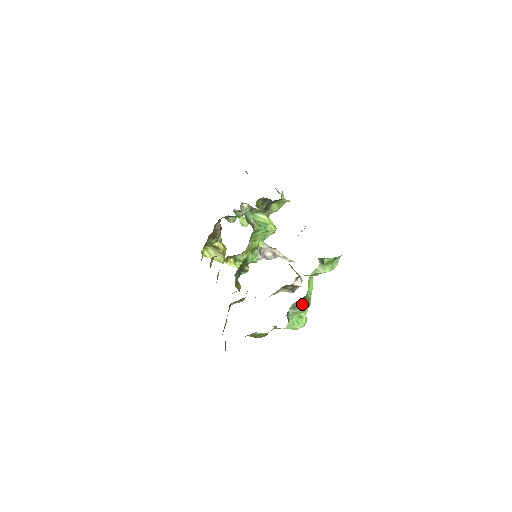
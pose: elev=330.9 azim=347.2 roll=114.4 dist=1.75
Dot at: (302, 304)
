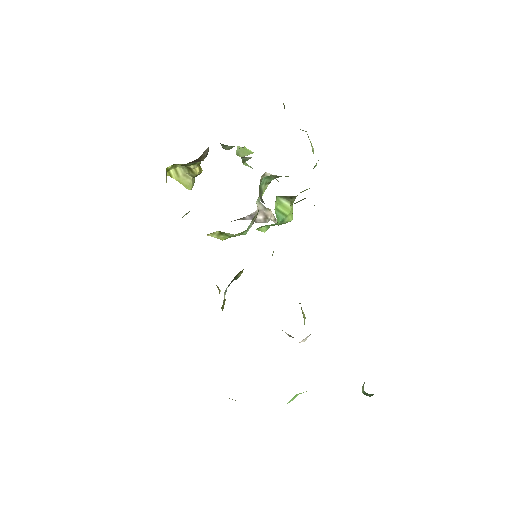
Dot at: occluded
